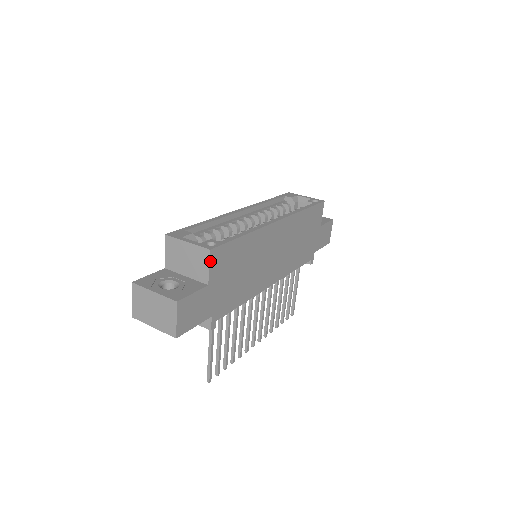
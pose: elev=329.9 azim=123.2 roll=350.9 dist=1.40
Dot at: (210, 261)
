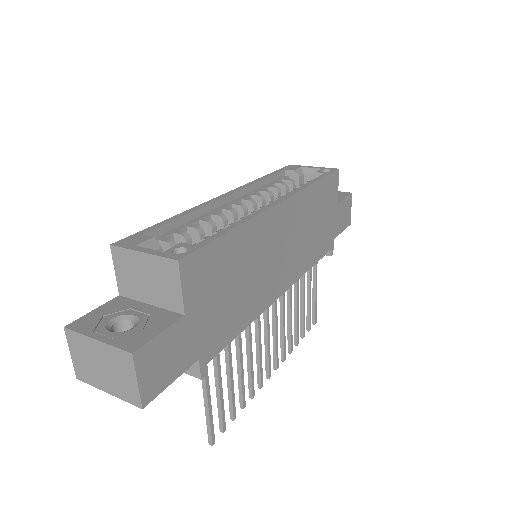
Dot at: (181, 278)
